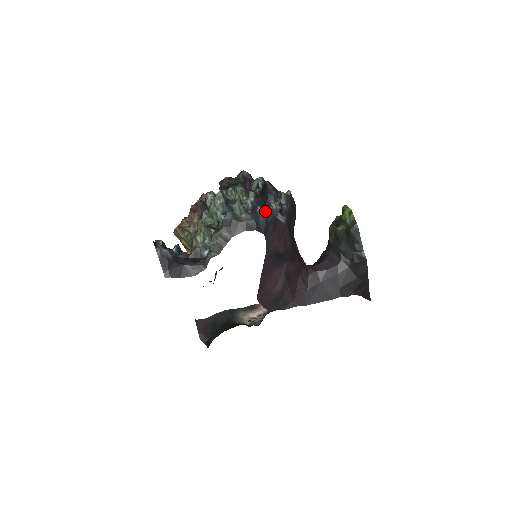
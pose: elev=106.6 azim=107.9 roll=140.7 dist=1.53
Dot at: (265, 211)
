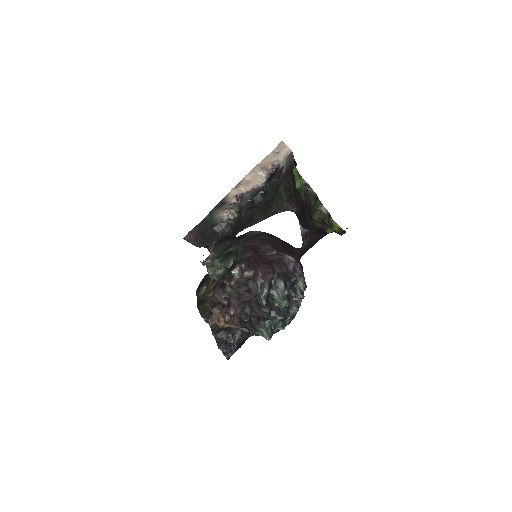
Dot at: (297, 311)
